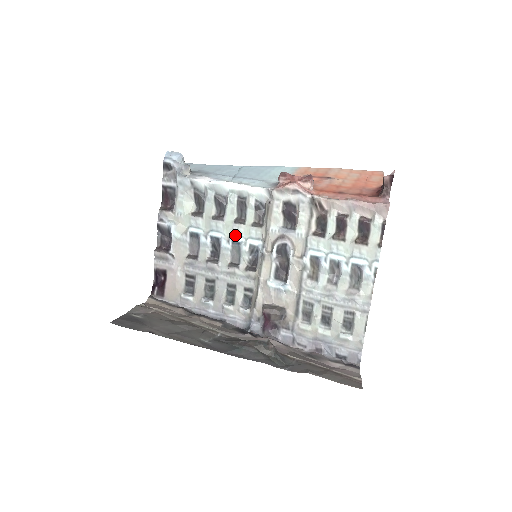
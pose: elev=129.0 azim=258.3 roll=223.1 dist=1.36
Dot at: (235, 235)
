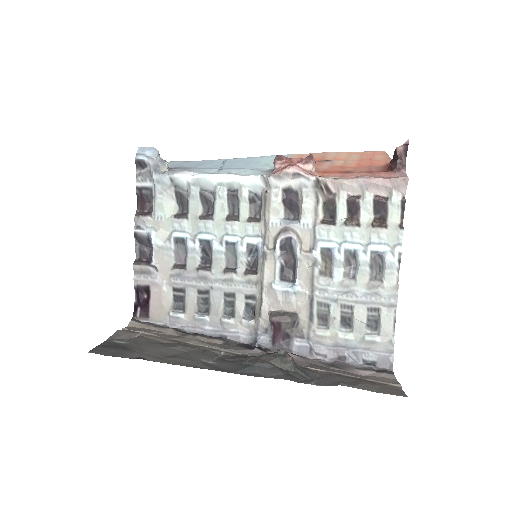
Dot at: (228, 235)
